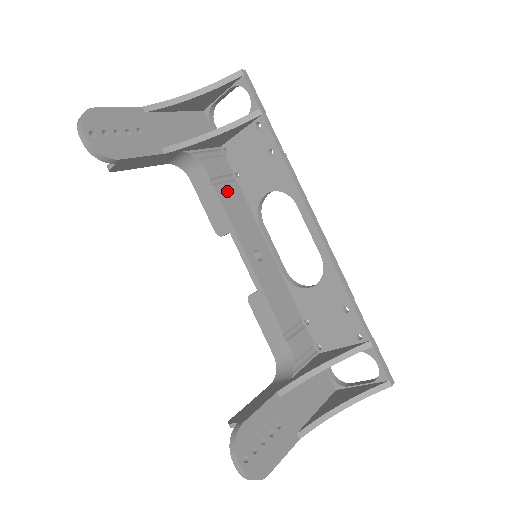
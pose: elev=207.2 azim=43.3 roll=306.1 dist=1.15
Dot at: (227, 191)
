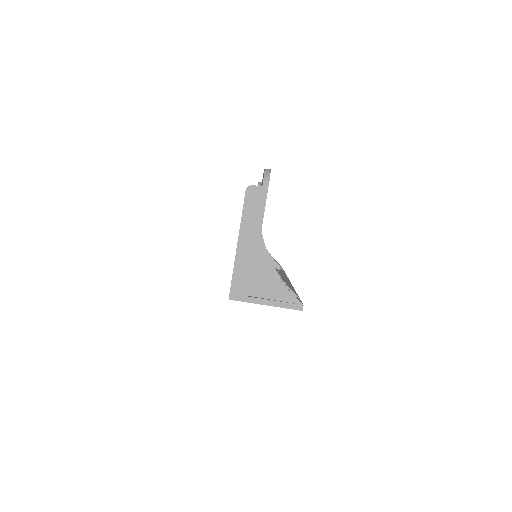
Dot at: occluded
